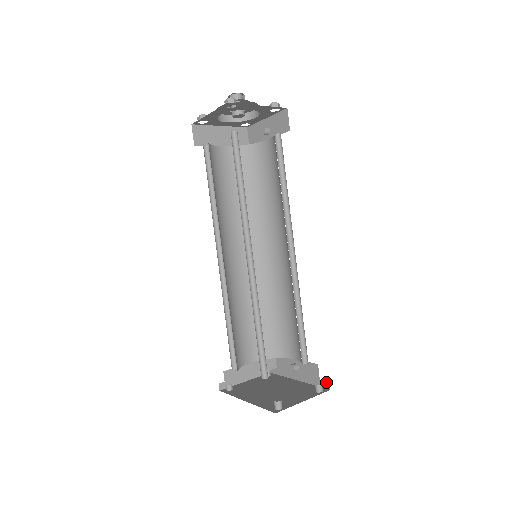
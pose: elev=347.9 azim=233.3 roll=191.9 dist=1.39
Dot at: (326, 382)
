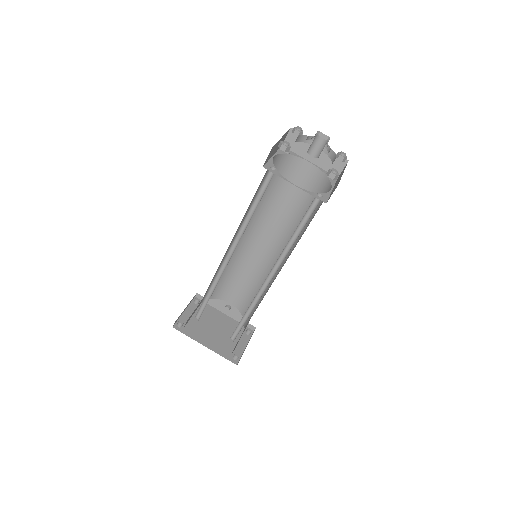
Dot at: (253, 326)
